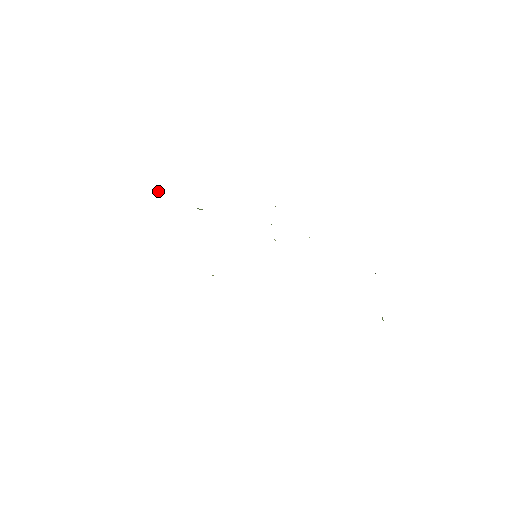
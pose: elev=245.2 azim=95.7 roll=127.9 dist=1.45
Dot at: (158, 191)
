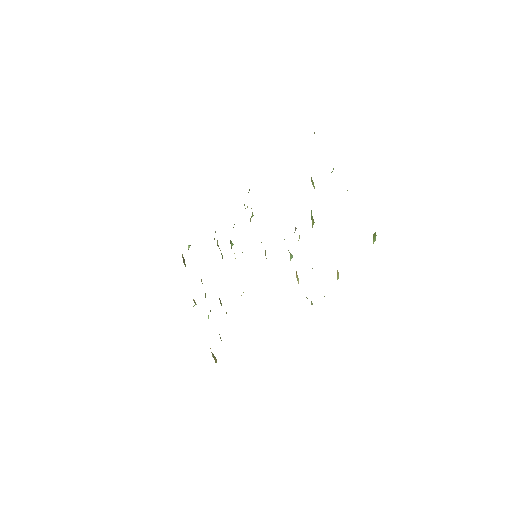
Dot at: (188, 247)
